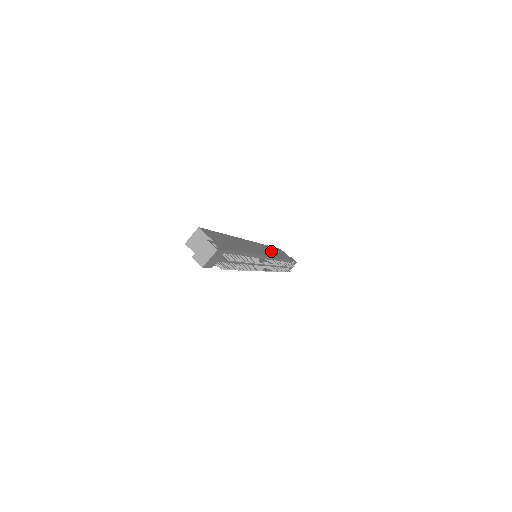
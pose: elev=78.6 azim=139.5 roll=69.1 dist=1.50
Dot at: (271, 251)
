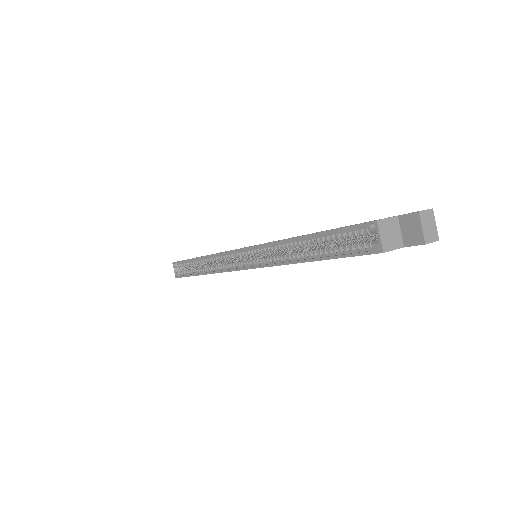
Dot at: occluded
